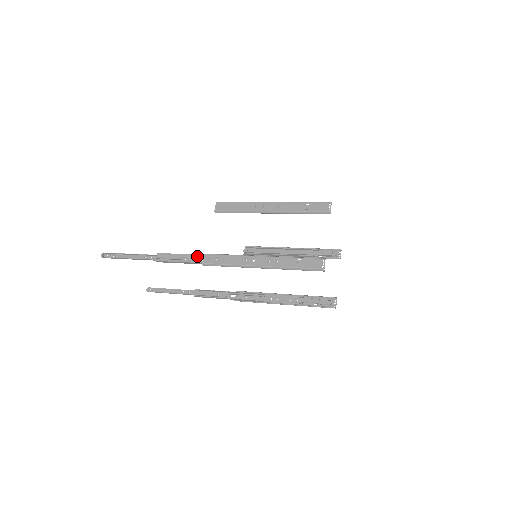
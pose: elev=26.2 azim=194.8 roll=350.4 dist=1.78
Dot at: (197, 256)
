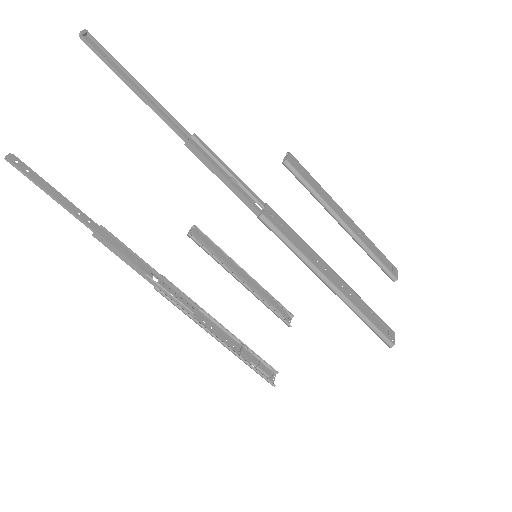
Dot at: (255, 196)
